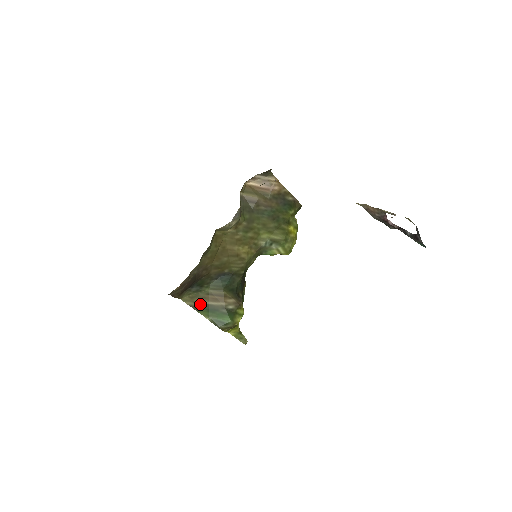
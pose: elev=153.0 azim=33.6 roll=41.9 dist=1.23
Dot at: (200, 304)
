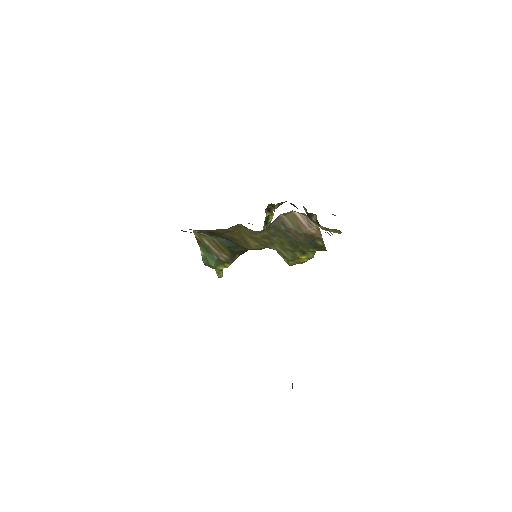
Dot at: (203, 241)
